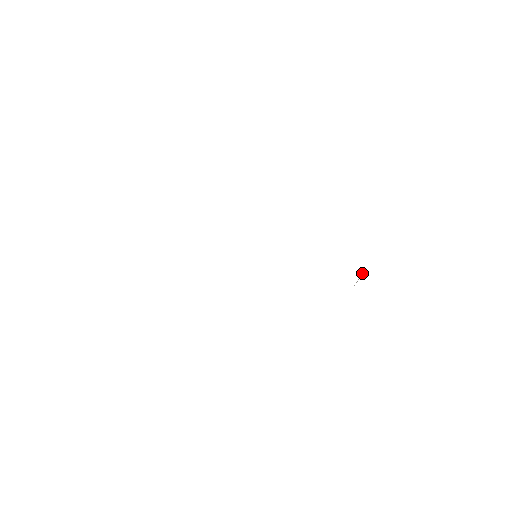
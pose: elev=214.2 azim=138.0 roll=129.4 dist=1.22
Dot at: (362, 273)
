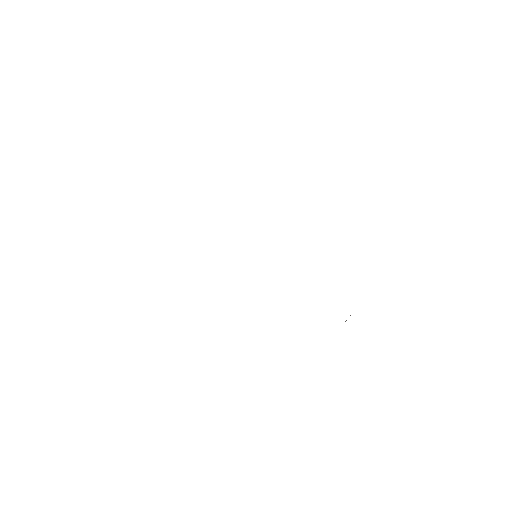
Dot at: occluded
